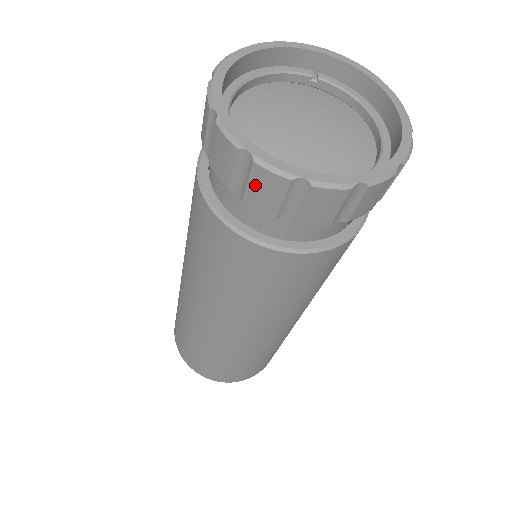
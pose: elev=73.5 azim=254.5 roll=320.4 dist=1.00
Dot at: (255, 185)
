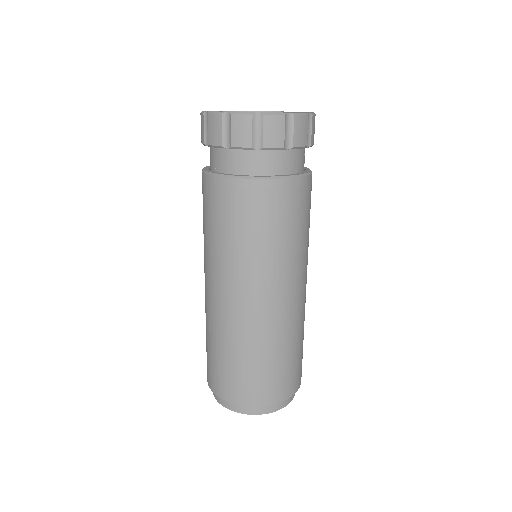
Dot at: (235, 130)
